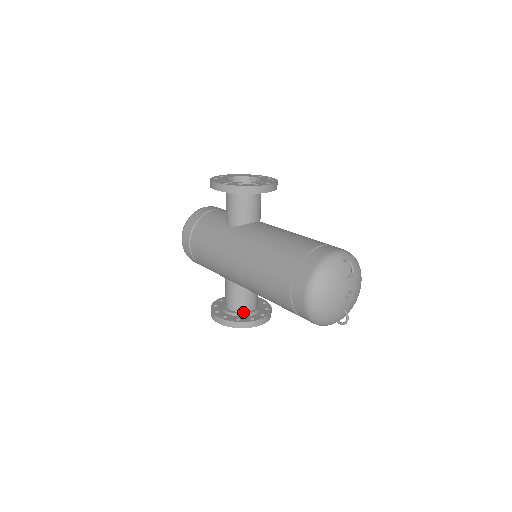
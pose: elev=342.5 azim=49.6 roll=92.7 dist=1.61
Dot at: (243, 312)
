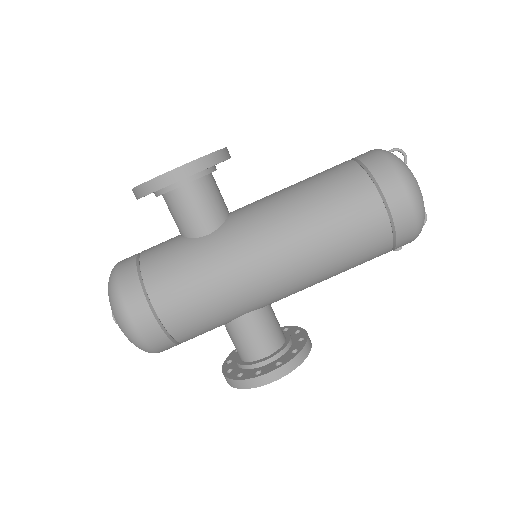
Dot at: (284, 343)
